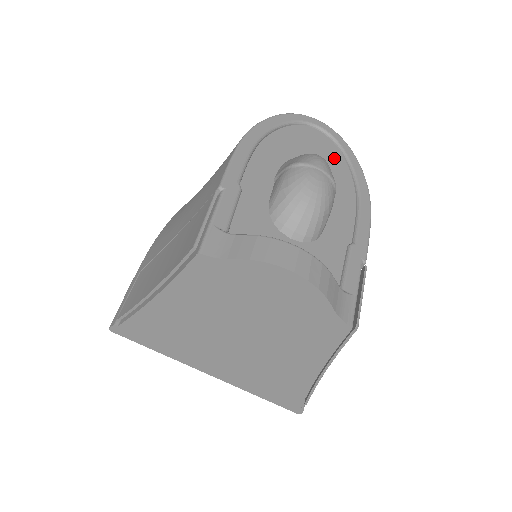
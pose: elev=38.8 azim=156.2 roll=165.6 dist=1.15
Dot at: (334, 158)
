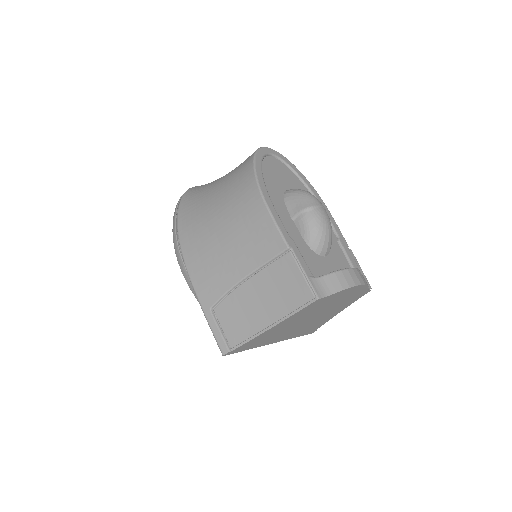
Dot at: (291, 176)
